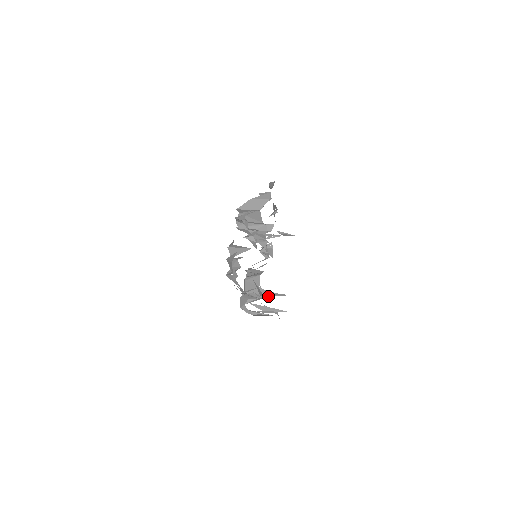
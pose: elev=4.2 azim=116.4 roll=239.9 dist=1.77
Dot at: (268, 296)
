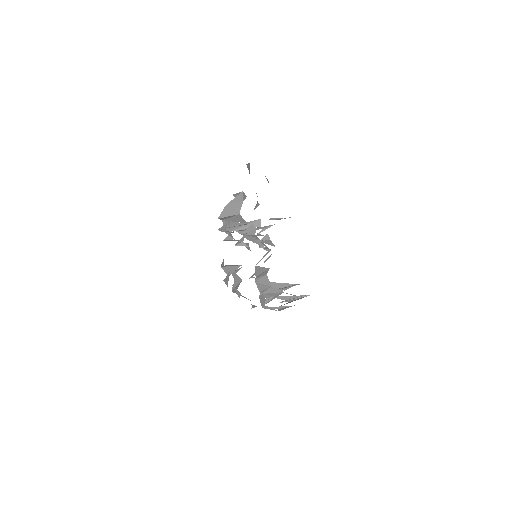
Dot at: occluded
